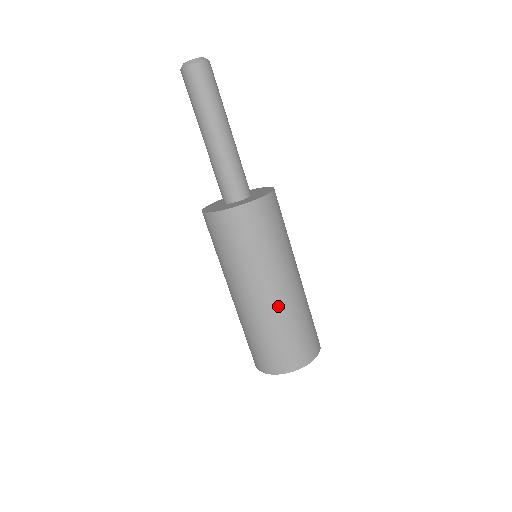
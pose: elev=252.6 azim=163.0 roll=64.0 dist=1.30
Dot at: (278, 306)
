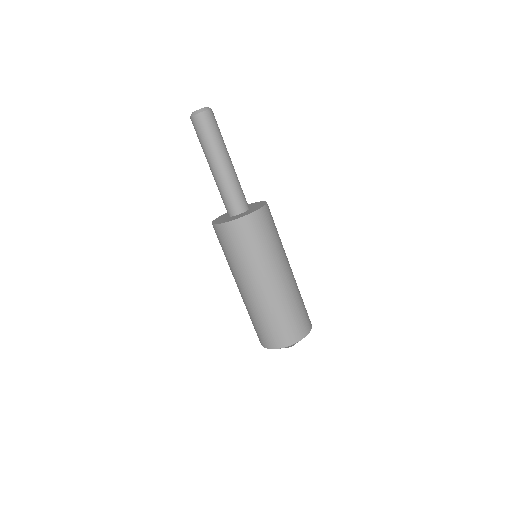
Dot at: (250, 300)
